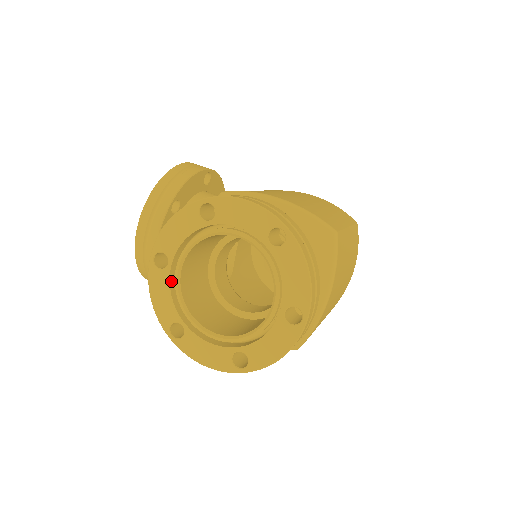
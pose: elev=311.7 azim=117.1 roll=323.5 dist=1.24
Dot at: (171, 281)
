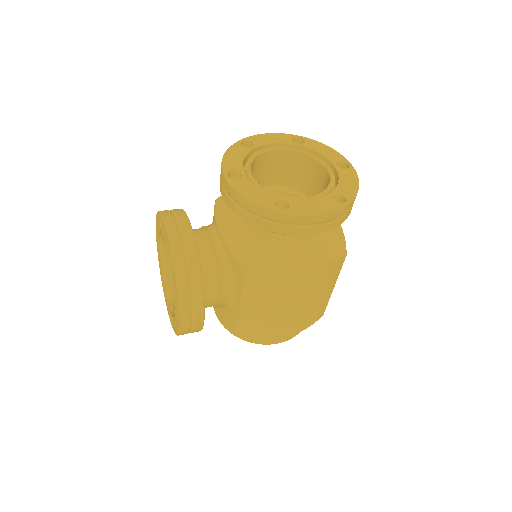
Dot at: (251, 184)
